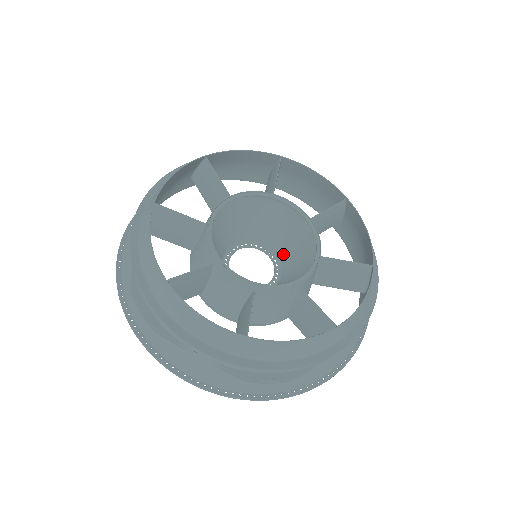
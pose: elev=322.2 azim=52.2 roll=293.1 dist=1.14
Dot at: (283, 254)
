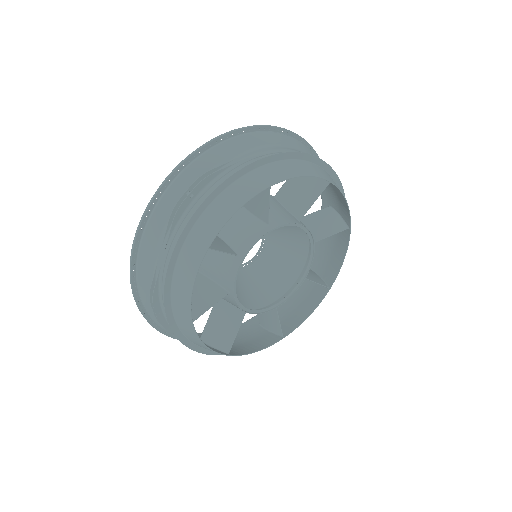
Dot at: (274, 240)
